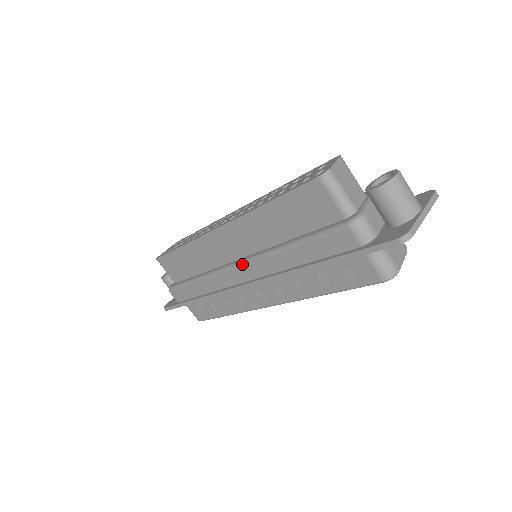
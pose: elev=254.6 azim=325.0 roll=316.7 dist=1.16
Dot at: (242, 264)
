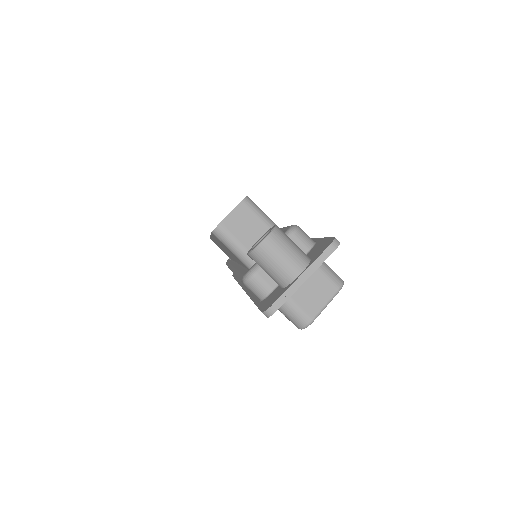
Dot at: (232, 271)
